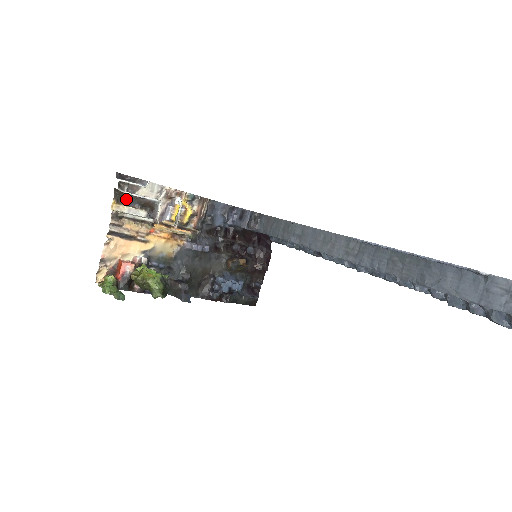
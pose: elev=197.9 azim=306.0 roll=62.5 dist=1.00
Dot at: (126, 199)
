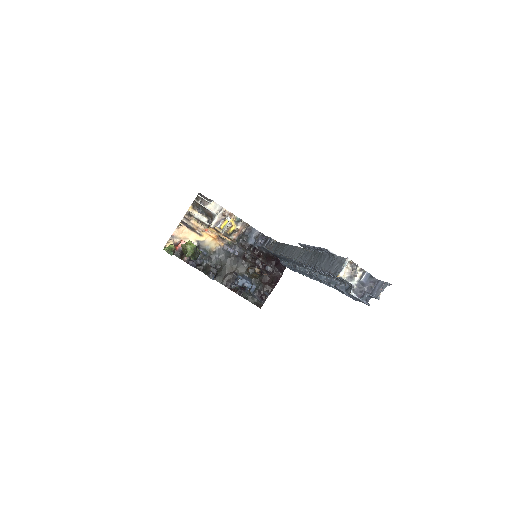
Dot at: (199, 209)
